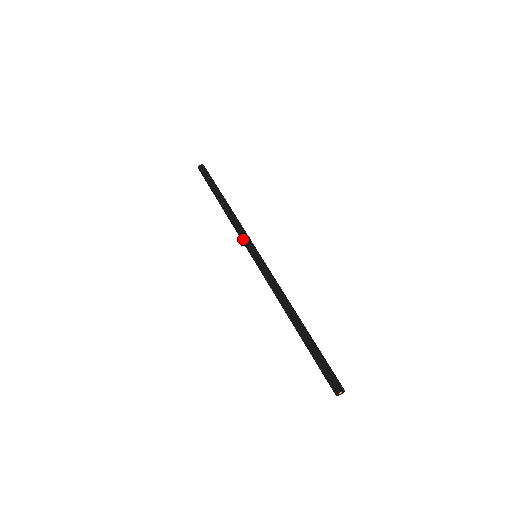
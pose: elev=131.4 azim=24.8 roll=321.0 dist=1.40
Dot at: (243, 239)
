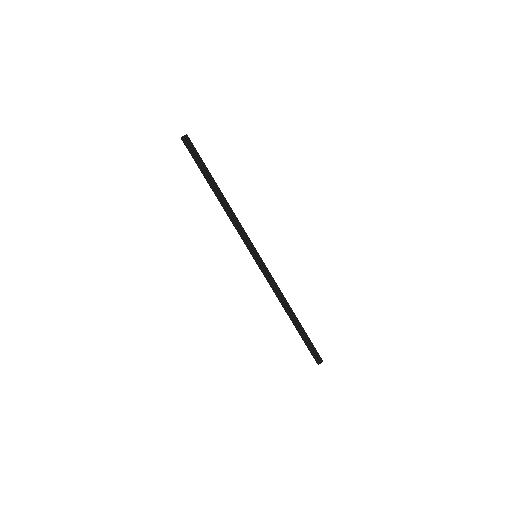
Dot at: (243, 240)
